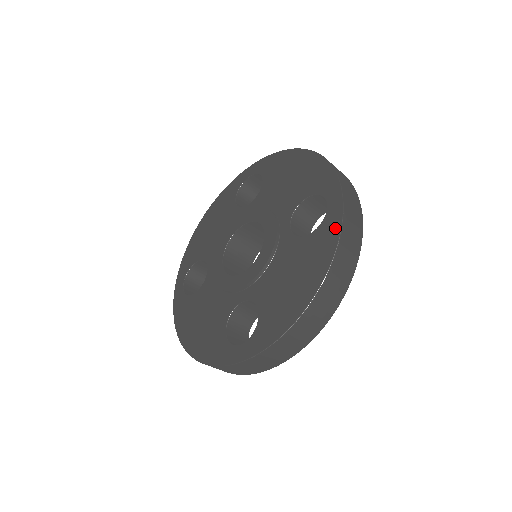
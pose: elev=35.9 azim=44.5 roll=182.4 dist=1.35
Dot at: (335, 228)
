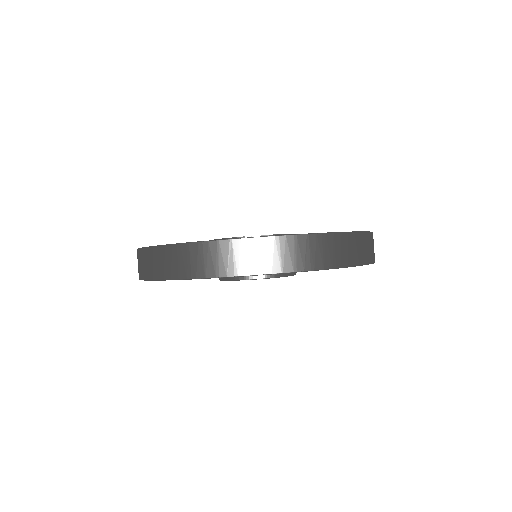
Dot at: occluded
